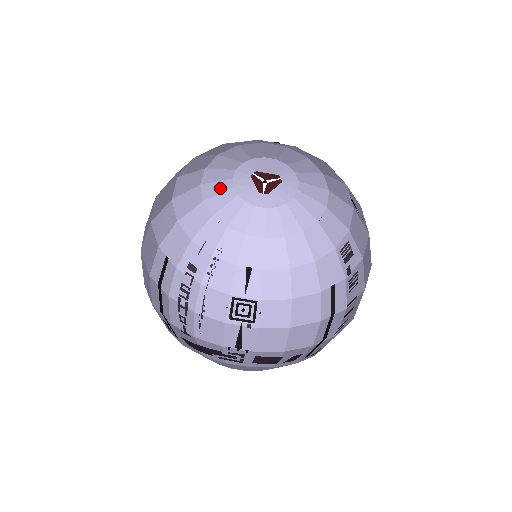
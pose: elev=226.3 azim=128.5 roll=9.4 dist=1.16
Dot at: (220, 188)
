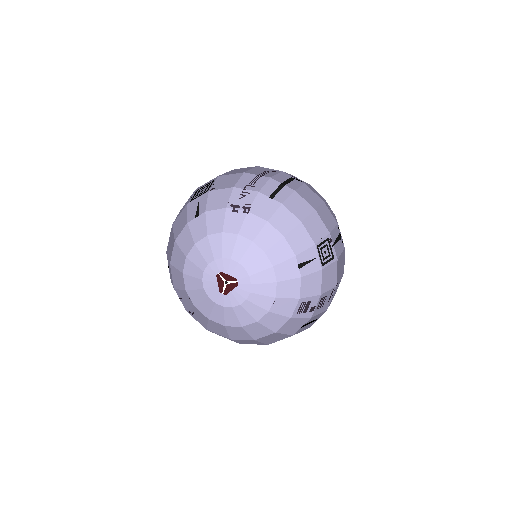
Dot at: (195, 273)
